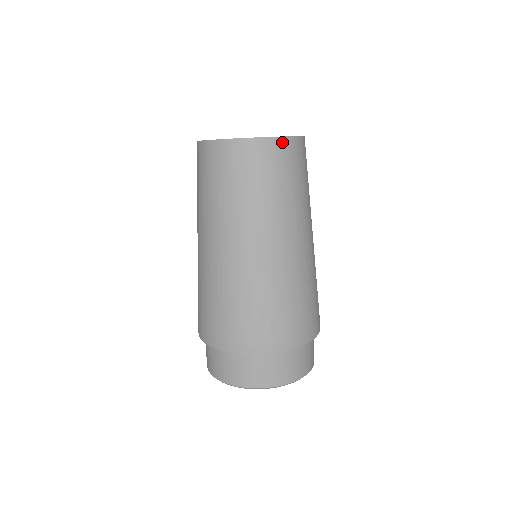
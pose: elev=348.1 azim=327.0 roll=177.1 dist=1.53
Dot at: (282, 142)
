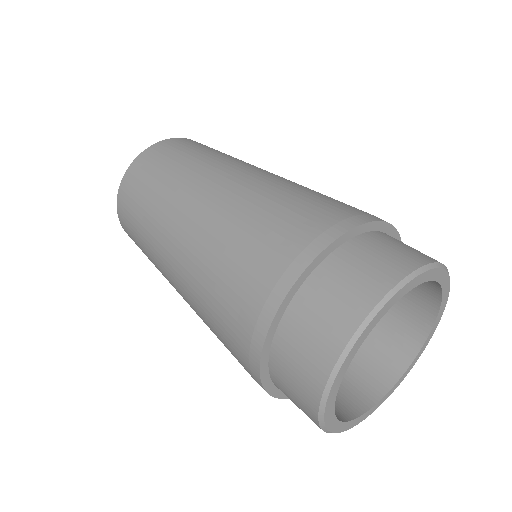
Dot at: (149, 150)
